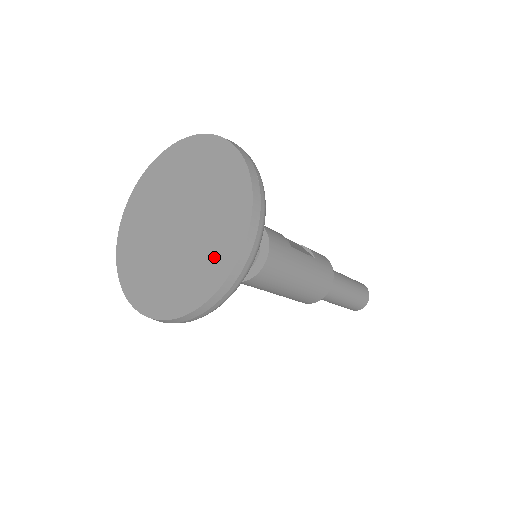
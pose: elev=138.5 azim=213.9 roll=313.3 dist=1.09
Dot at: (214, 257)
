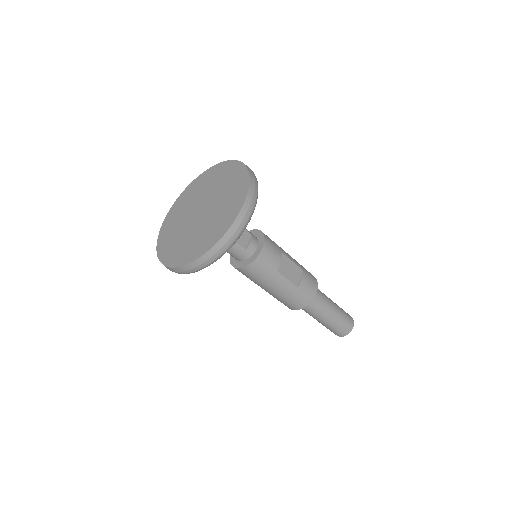
Dot at: (185, 251)
